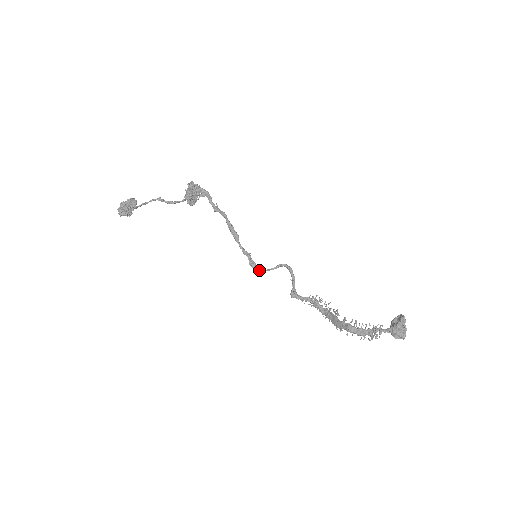
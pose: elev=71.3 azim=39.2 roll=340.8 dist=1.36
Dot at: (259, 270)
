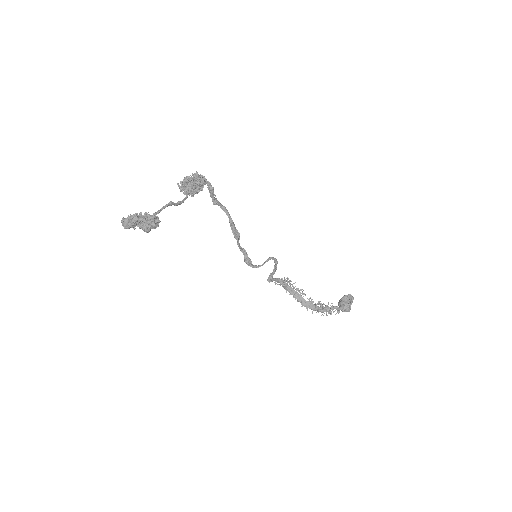
Dot at: (254, 267)
